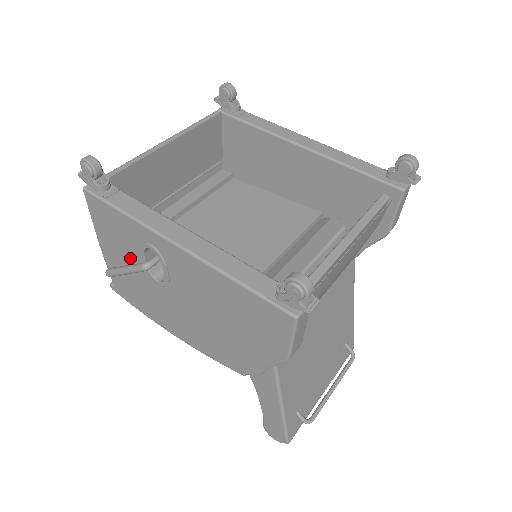
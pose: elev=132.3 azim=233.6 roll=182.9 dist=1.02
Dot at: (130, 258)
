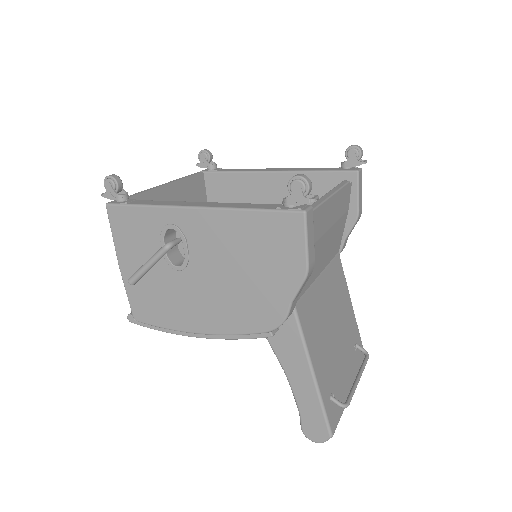
Dot at: occluded
